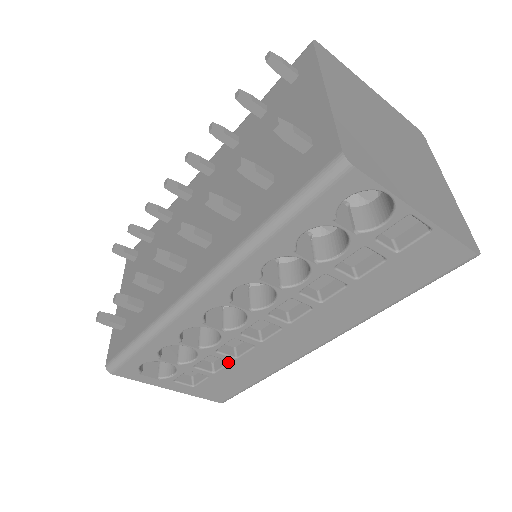
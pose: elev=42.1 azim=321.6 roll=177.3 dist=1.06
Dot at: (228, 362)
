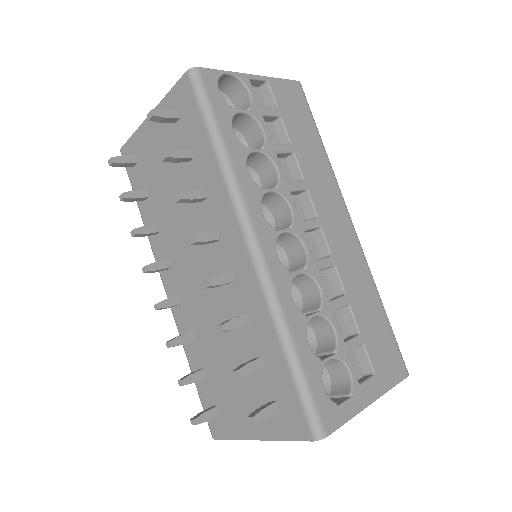
Dot at: (349, 308)
